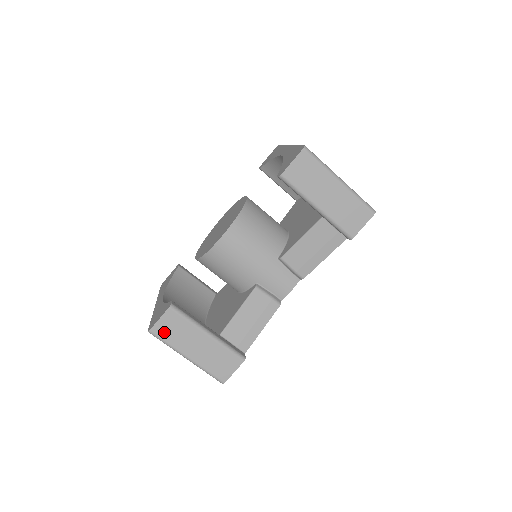
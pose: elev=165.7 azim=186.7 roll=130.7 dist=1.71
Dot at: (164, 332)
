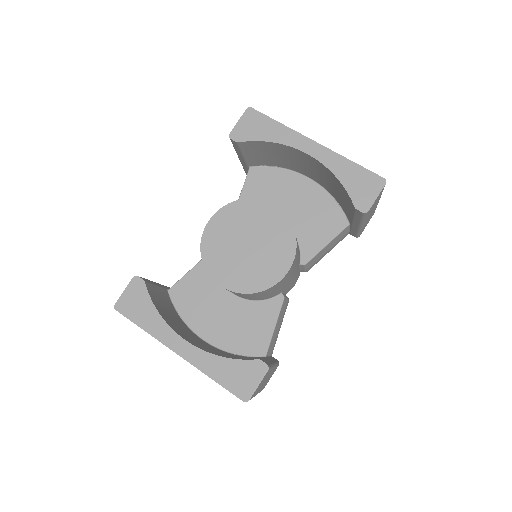
Dot at: occluded
